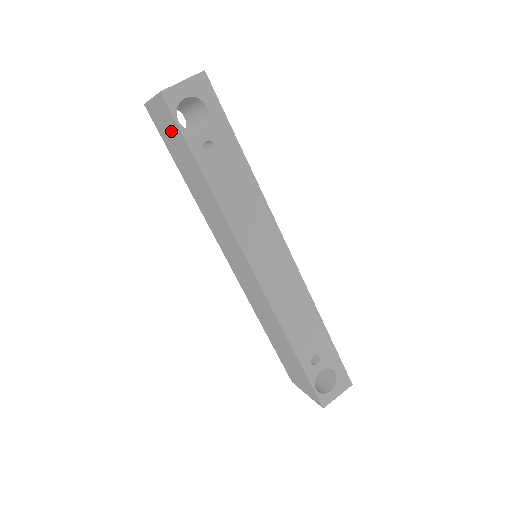
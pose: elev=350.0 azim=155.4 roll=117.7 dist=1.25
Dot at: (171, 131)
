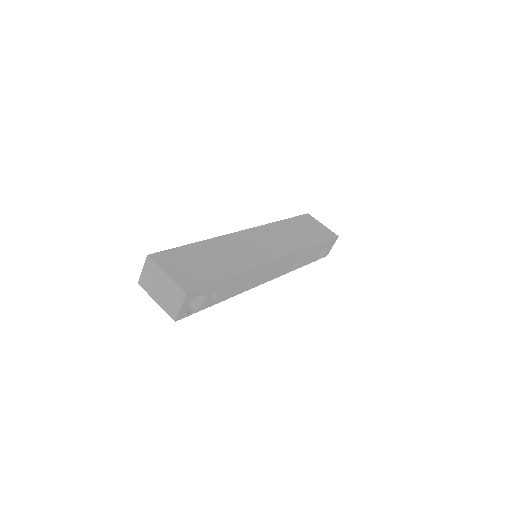
Dot at: occluded
